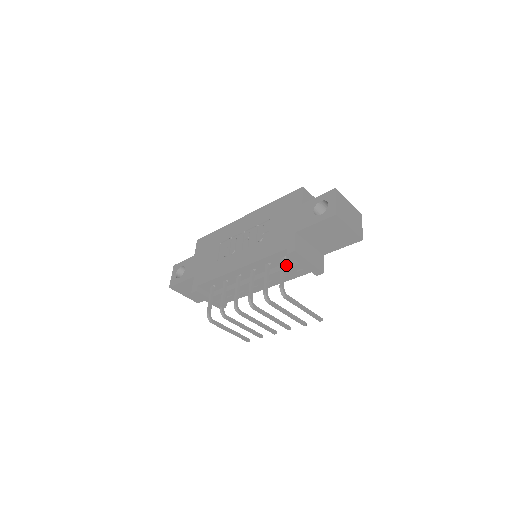
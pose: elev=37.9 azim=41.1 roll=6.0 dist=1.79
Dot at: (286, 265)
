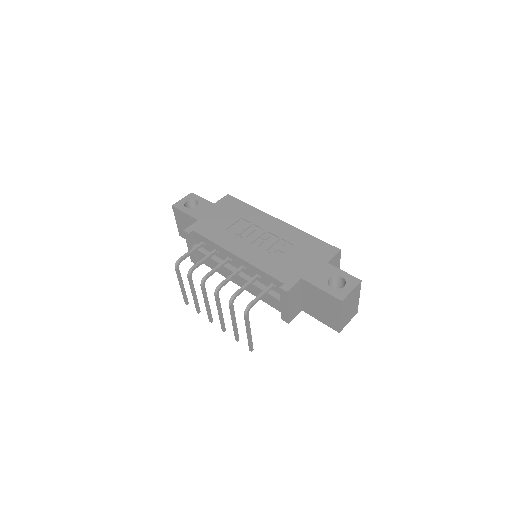
Dot at: (270, 291)
